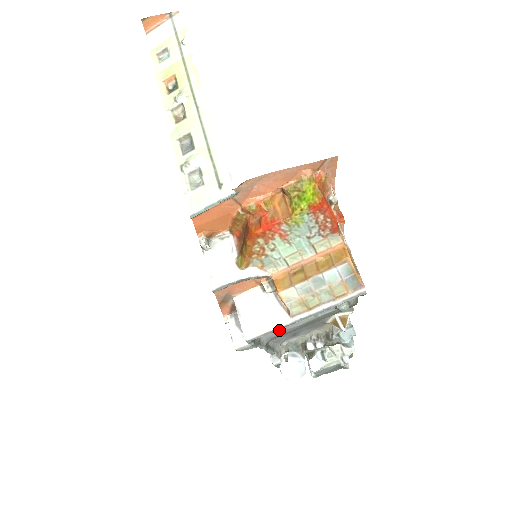
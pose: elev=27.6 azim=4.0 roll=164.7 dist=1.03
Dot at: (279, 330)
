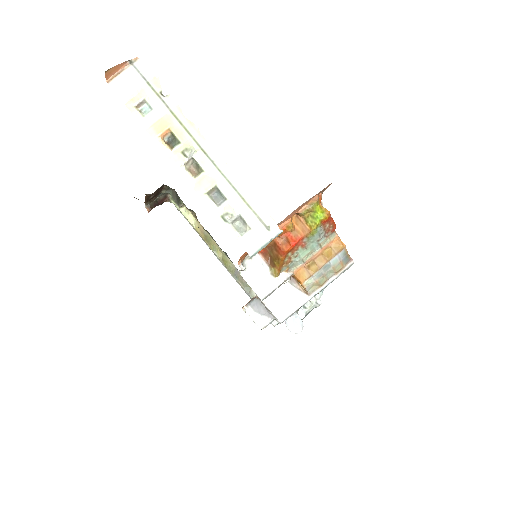
Dot at: occluded
